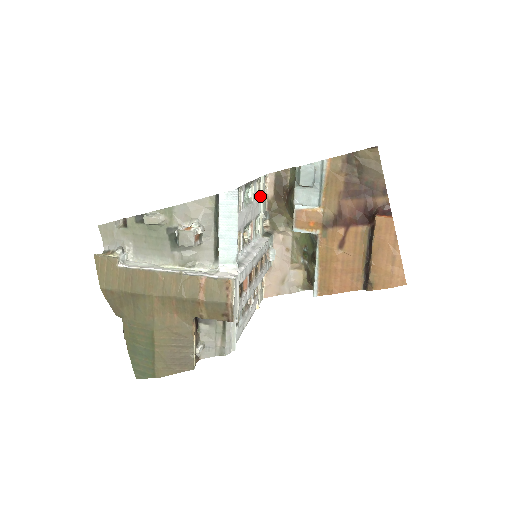
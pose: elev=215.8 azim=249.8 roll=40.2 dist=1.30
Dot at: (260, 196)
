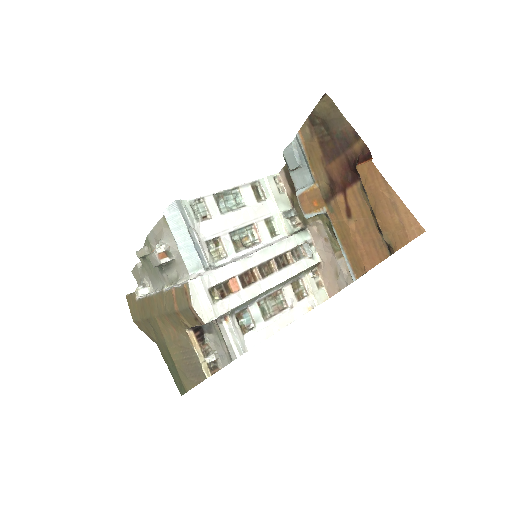
Dot at: (269, 197)
